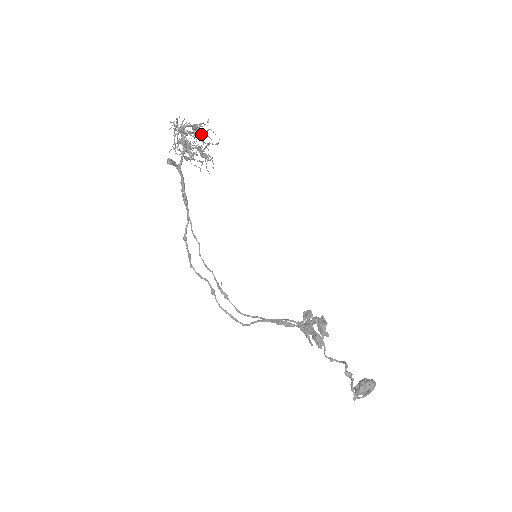
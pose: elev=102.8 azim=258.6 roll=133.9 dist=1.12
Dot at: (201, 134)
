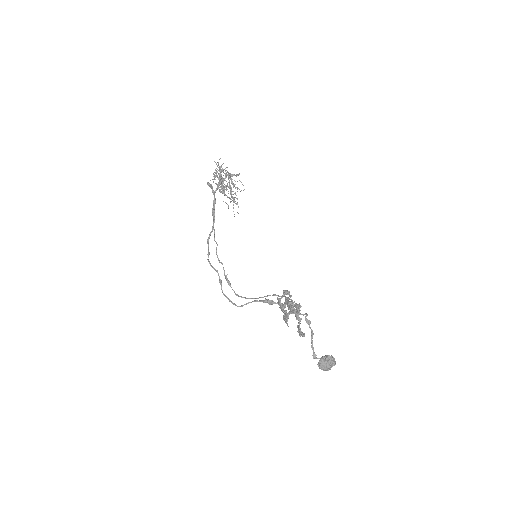
Dot at: (234, 184)
